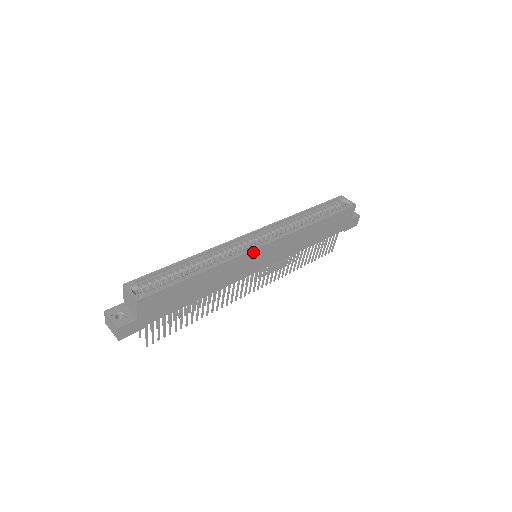
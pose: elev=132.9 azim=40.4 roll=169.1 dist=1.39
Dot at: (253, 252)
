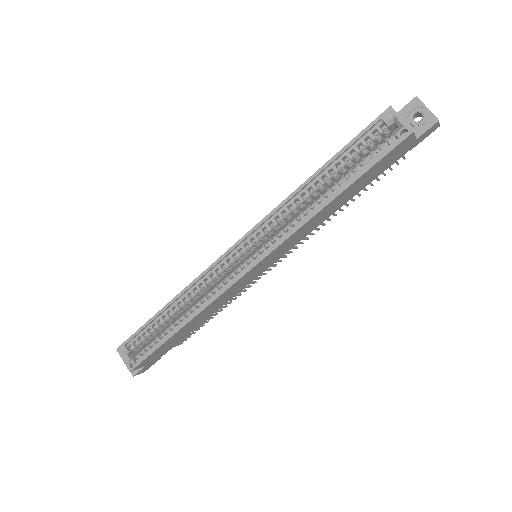
Dot at: (236, 282)
